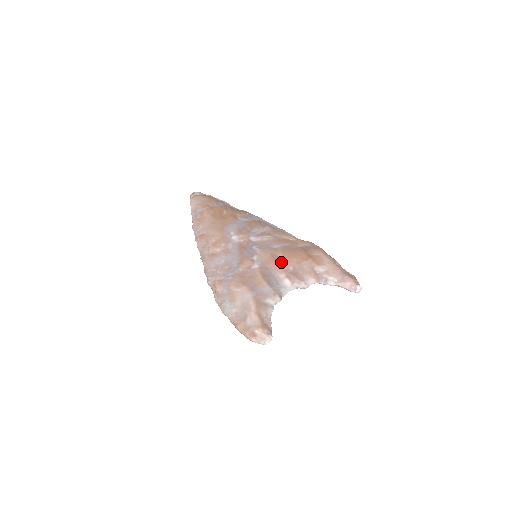
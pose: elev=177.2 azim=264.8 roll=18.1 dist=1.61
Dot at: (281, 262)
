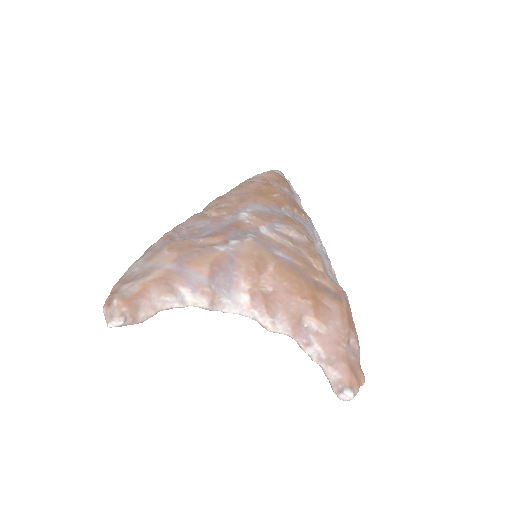
Dot at: (263, 271)
